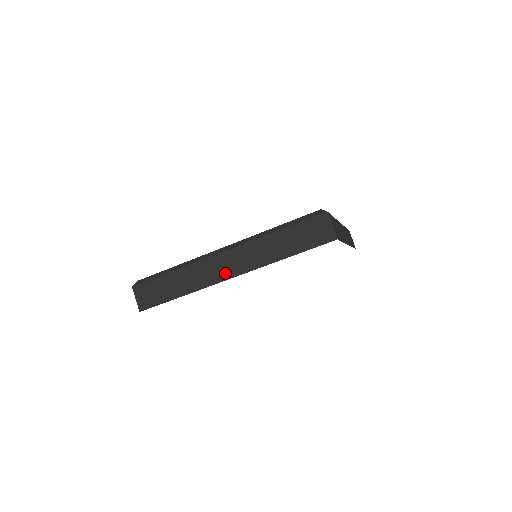
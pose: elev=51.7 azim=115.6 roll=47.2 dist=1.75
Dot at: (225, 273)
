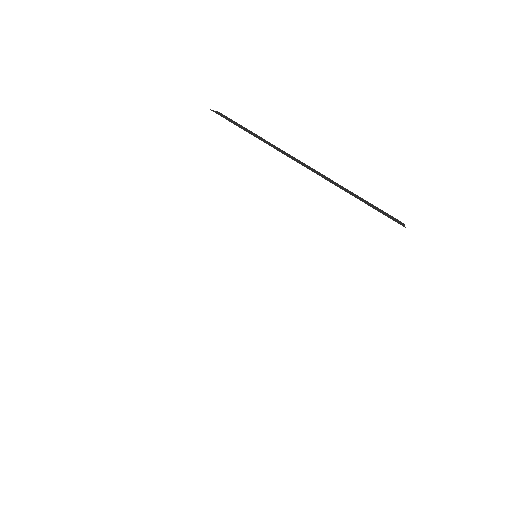
Dot at: (300, 163)
